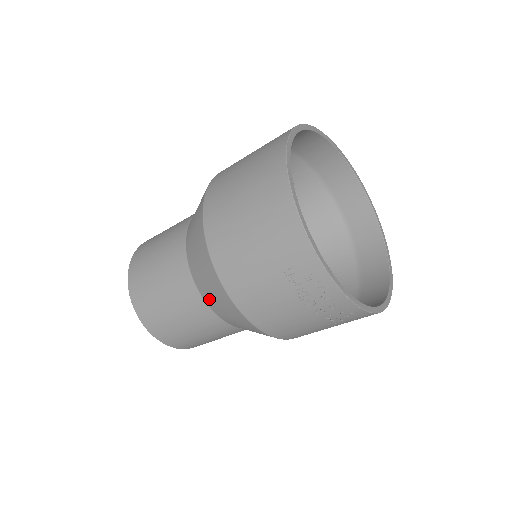
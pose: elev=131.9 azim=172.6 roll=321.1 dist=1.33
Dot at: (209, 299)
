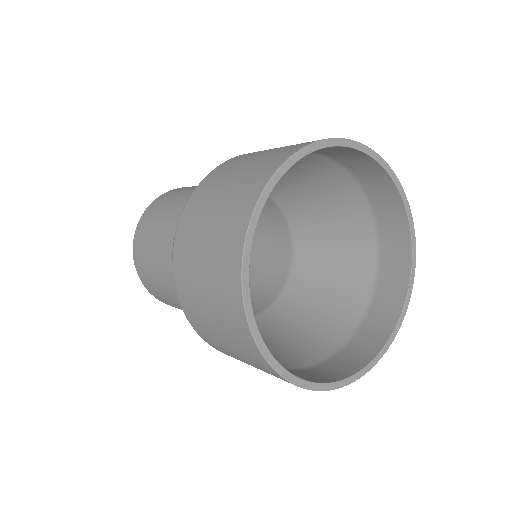
Dot at: occluded
